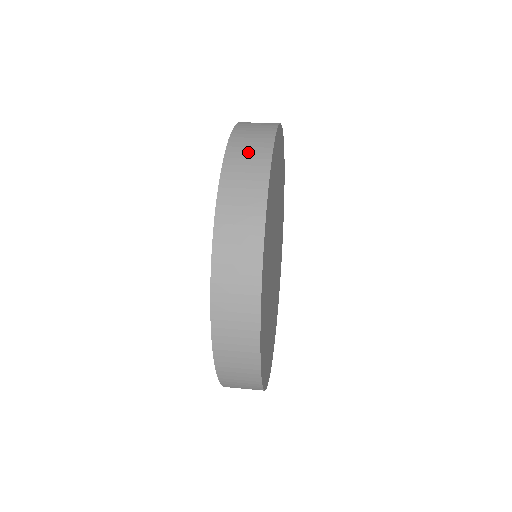
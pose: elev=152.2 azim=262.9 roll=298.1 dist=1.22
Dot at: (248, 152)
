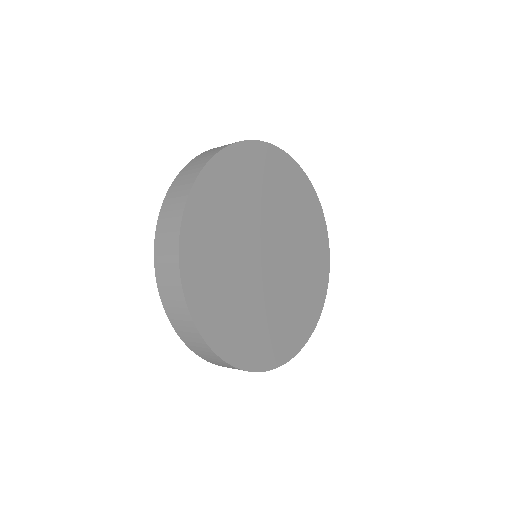
Dot at: (191, 169)
